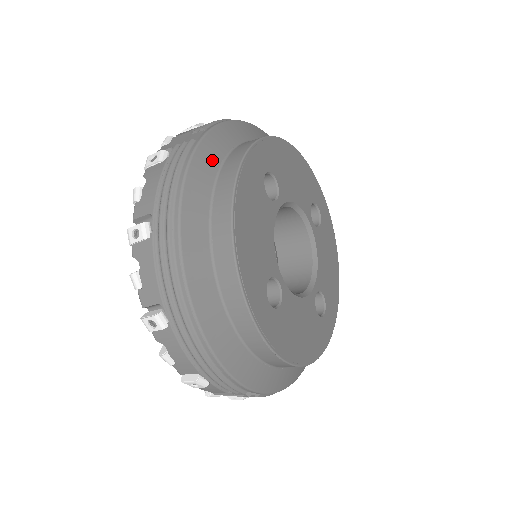
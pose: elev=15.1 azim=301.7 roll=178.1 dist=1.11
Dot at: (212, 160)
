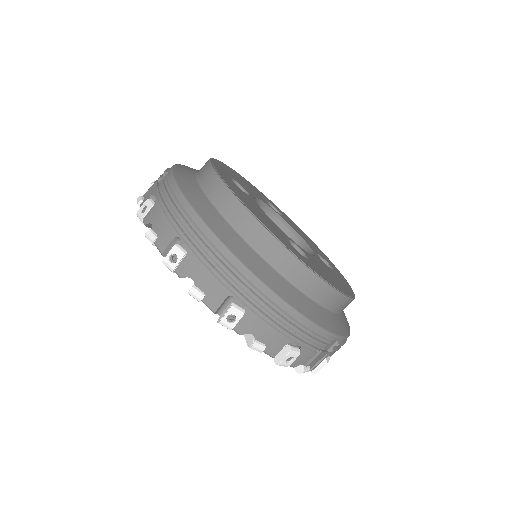
Dot at: (191, 183)
